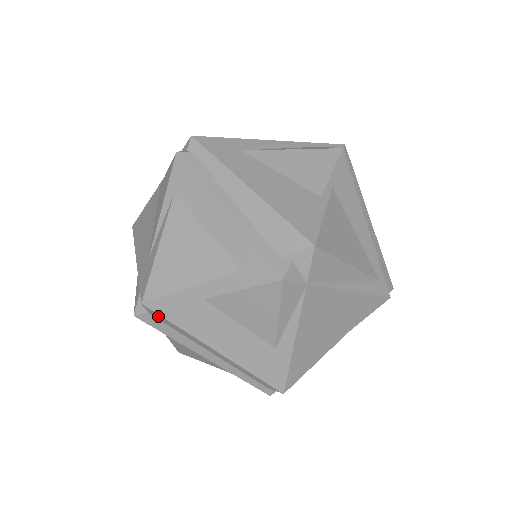
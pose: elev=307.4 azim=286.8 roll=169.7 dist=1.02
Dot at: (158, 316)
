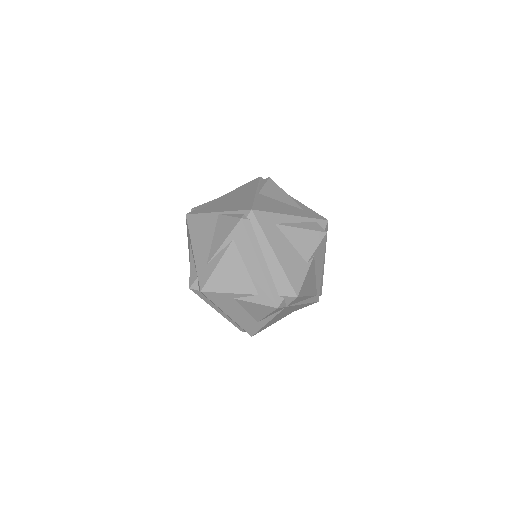
Dot at: (205, 296)
